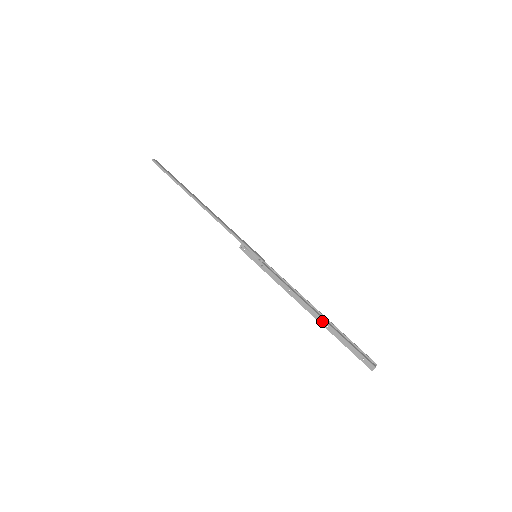
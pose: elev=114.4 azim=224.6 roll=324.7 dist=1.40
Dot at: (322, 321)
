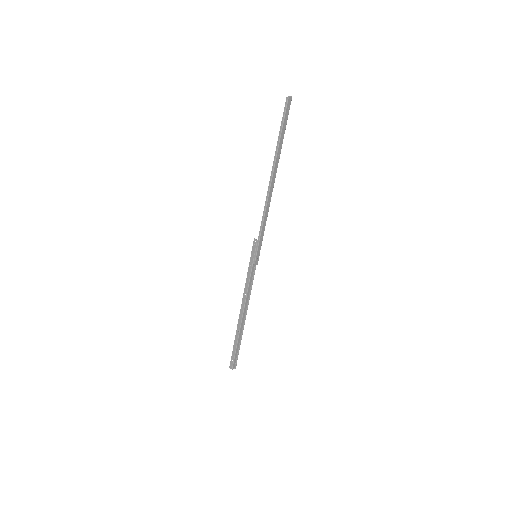
Dot at: (239, 326)
